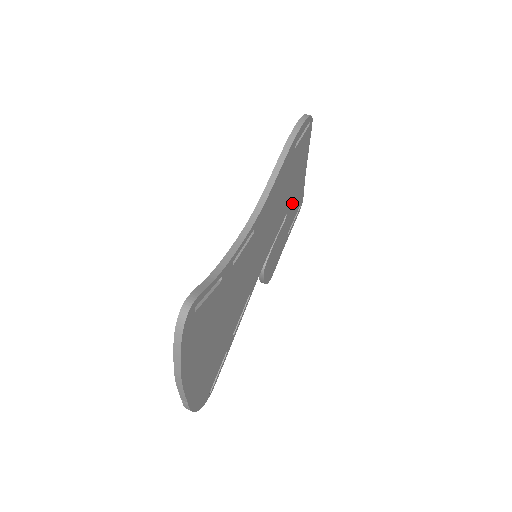
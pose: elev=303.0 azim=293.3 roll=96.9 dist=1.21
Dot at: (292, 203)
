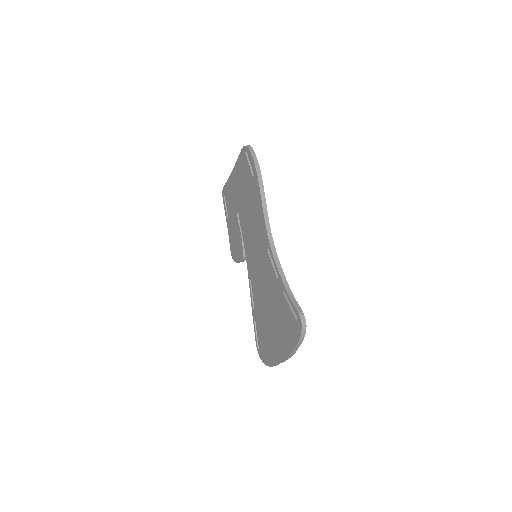
Dot at: occluded
